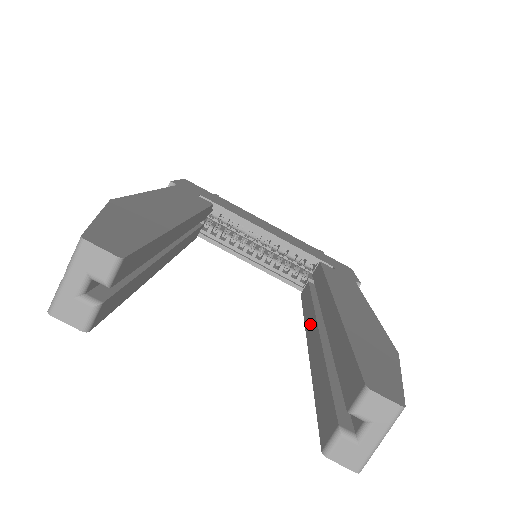
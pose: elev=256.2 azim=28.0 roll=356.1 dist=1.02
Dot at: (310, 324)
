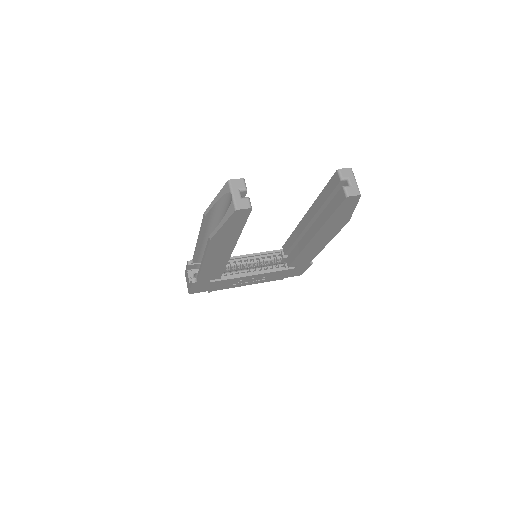
Dot at: (305, 240)
